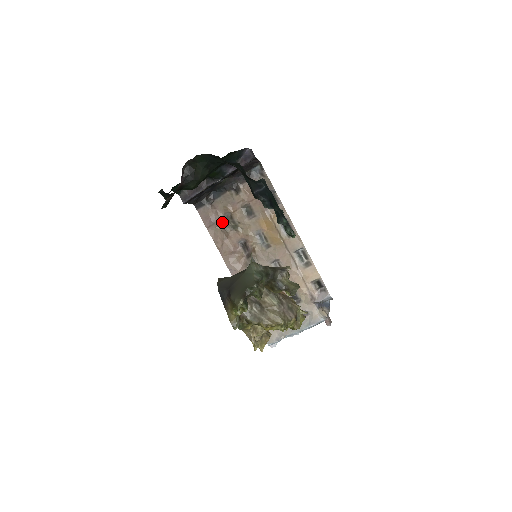
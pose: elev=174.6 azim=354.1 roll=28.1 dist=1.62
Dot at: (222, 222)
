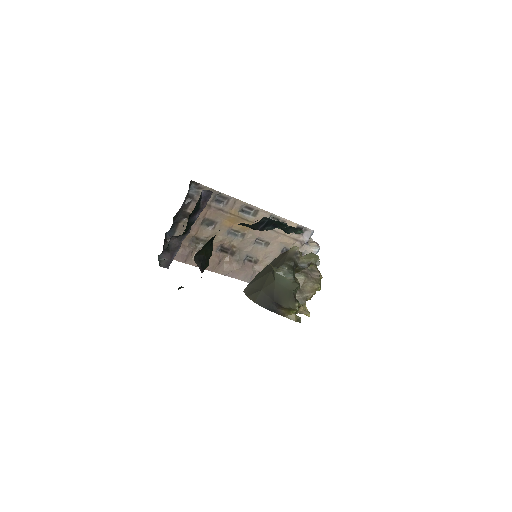
Dot at: (193, 248)
